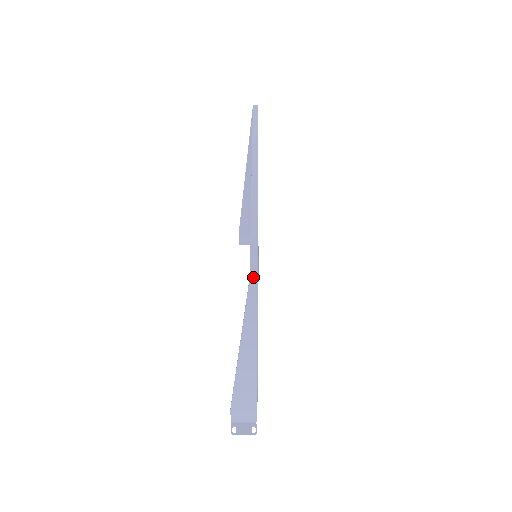
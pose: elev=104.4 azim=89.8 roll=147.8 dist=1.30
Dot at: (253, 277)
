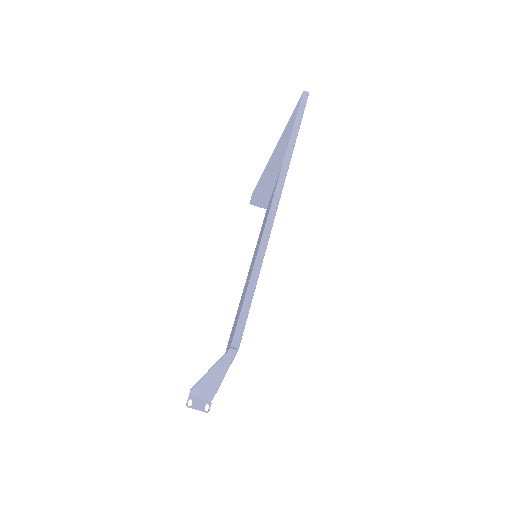
Dot at: (233, 349)
